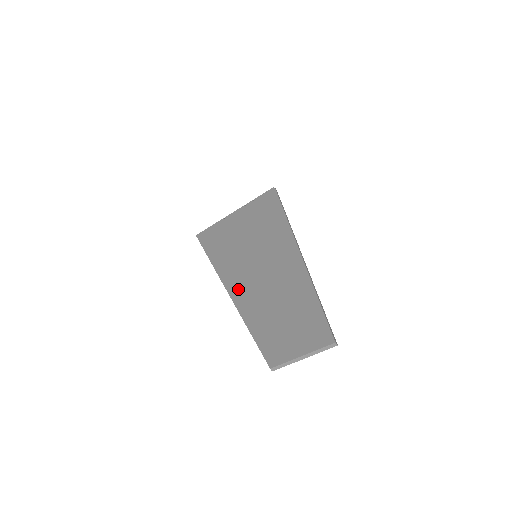
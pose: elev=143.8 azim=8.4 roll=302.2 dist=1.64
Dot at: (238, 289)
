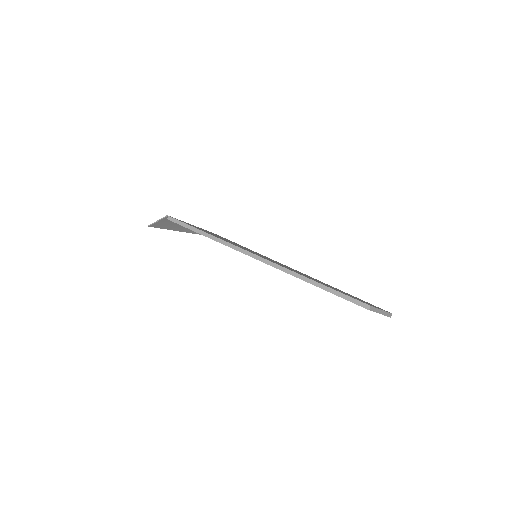
Dot at: occluded
